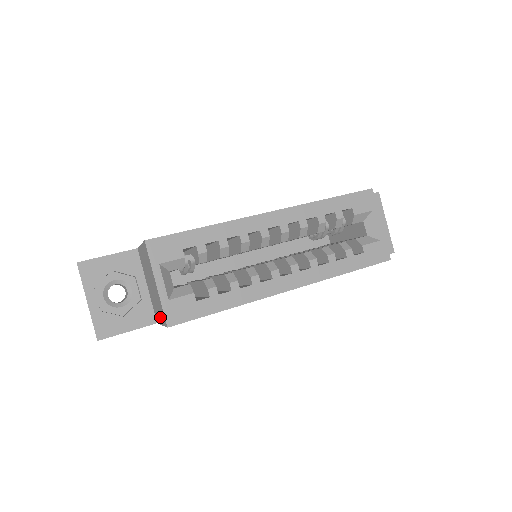
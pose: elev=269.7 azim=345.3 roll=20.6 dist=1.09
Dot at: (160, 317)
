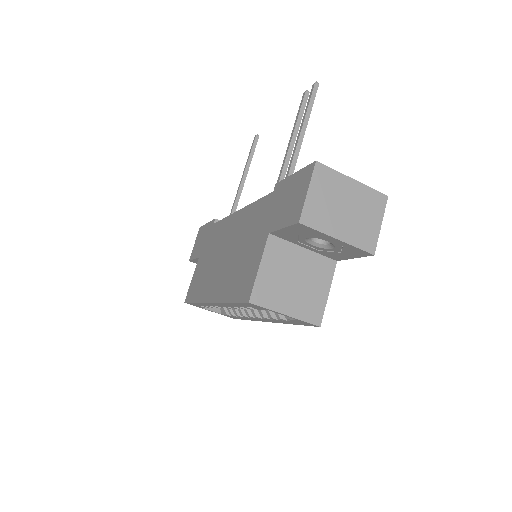
Dot at: occluded
